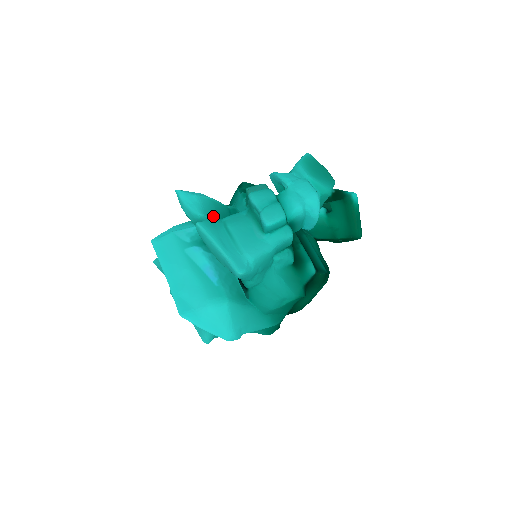
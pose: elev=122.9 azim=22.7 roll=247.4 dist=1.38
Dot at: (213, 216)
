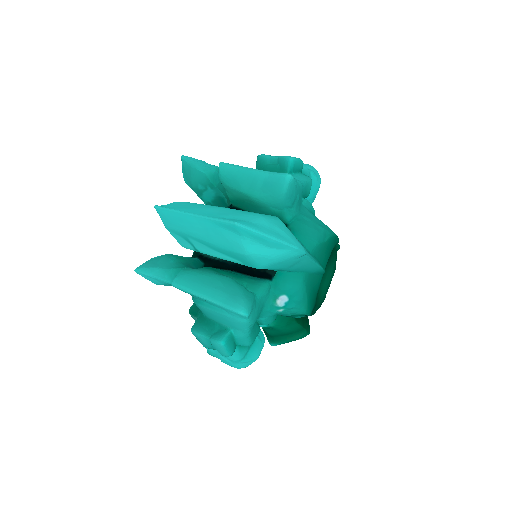
Dot at: occluded
